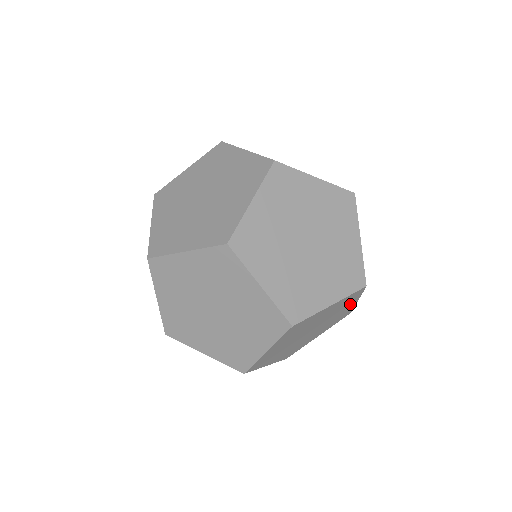
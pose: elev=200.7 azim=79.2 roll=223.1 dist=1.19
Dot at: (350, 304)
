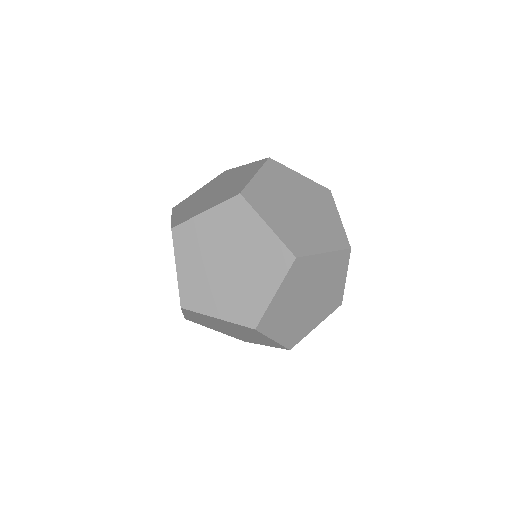
Dot at: (340, 277)
